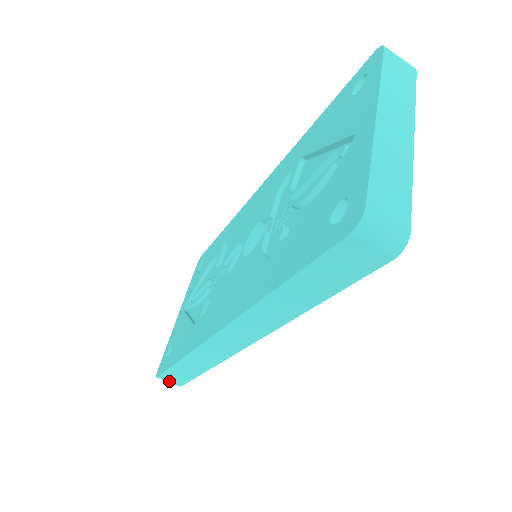
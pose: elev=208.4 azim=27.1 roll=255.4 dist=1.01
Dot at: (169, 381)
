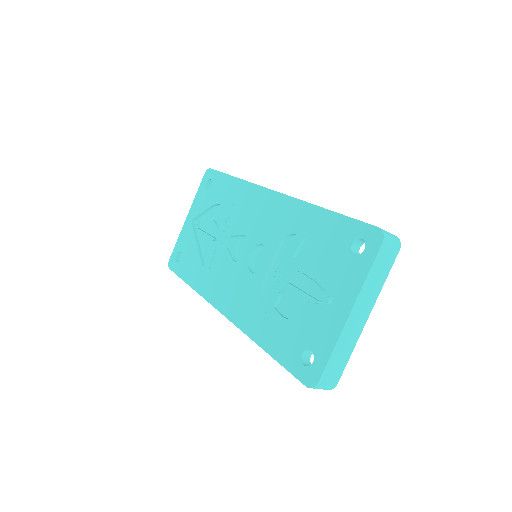
Dot at: occluded
